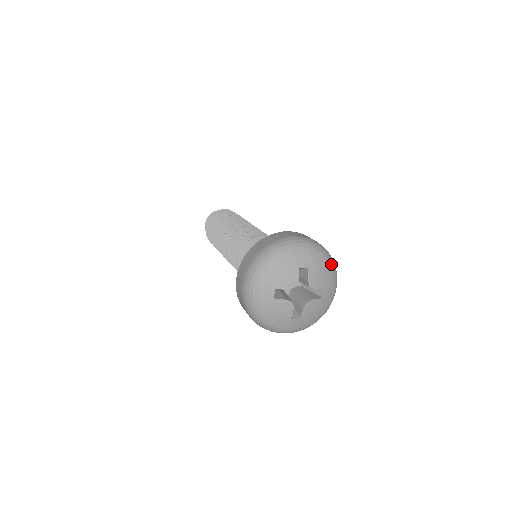
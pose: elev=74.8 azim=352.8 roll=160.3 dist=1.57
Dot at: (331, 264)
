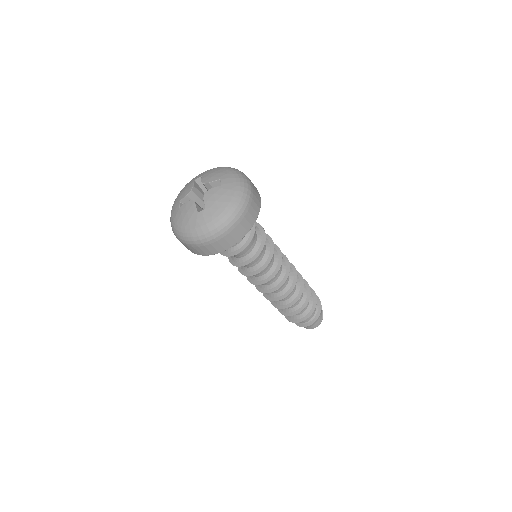
Dot at: (228, 168)
